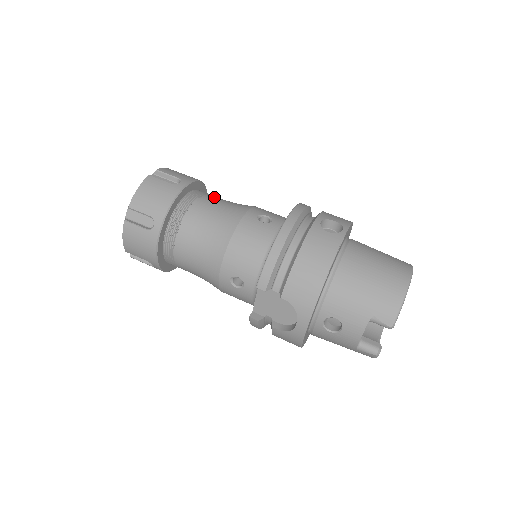
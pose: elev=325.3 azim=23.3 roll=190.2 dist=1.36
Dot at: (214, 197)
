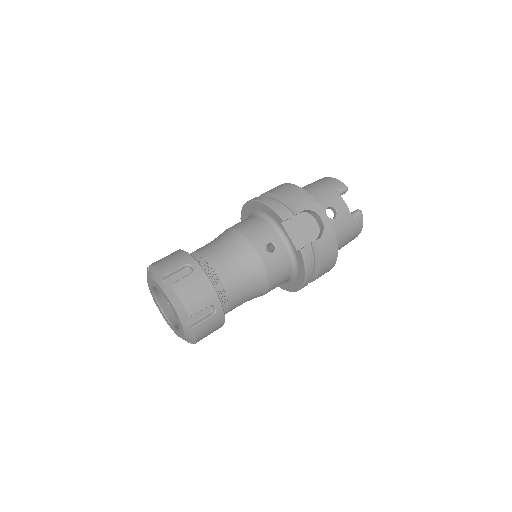
Dot at: occluded
